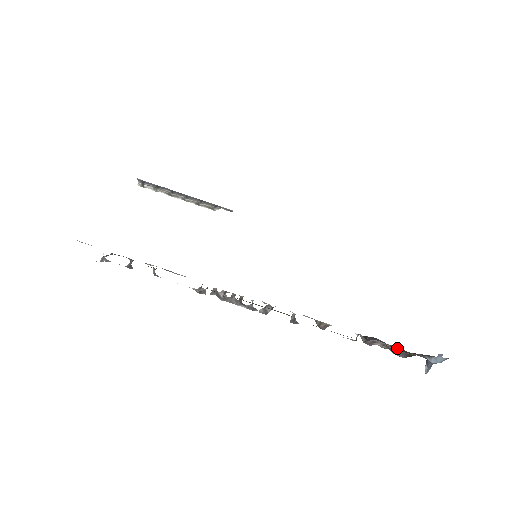
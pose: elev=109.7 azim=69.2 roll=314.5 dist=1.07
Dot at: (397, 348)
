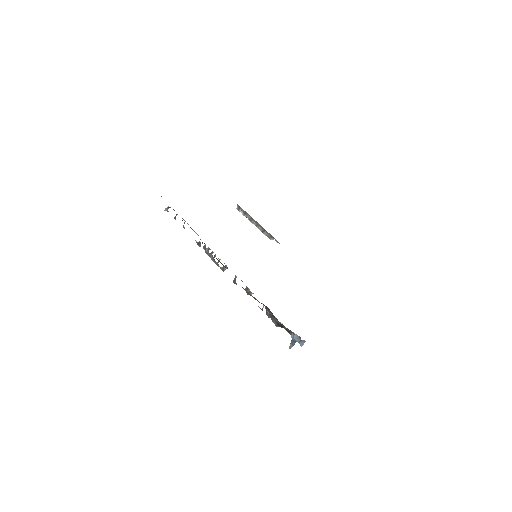
Dot at: occluded
